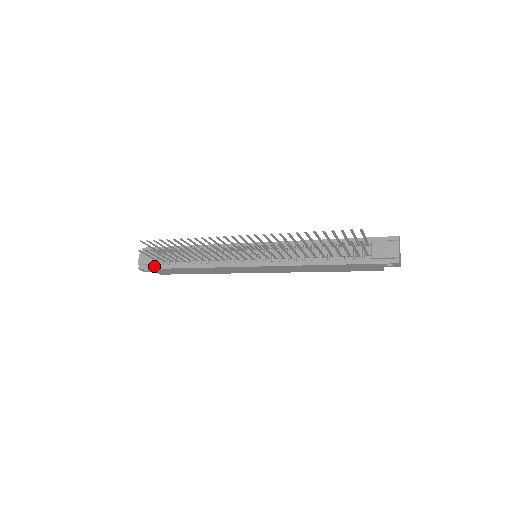
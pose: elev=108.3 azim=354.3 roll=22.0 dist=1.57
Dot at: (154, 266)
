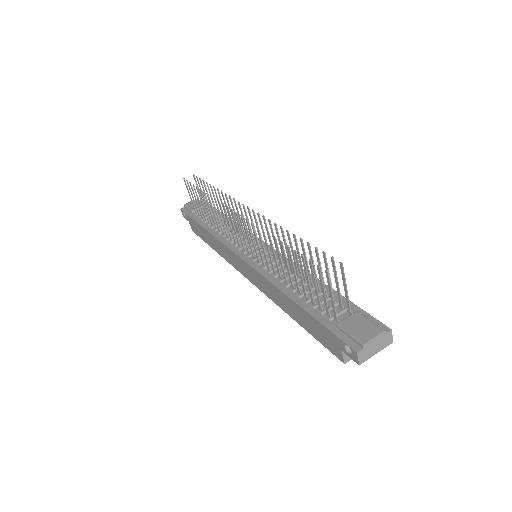
Dot at: (190, 213)
